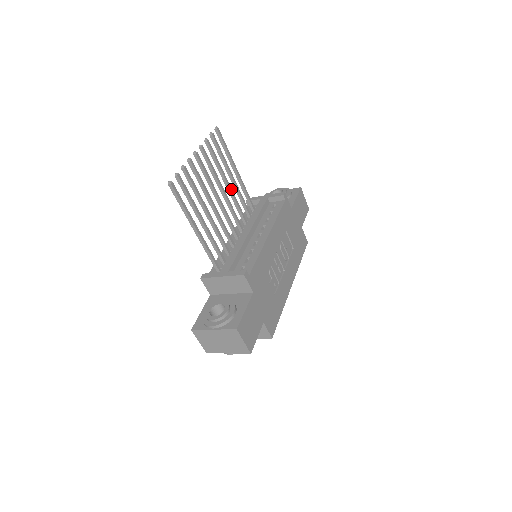
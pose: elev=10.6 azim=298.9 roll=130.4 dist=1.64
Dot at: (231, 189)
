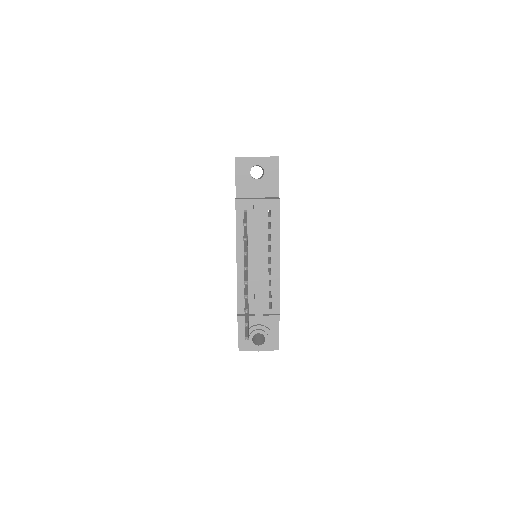
Dot at: (247, 243)
